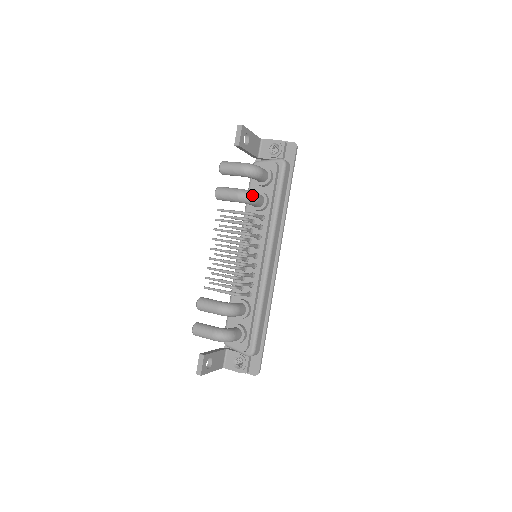
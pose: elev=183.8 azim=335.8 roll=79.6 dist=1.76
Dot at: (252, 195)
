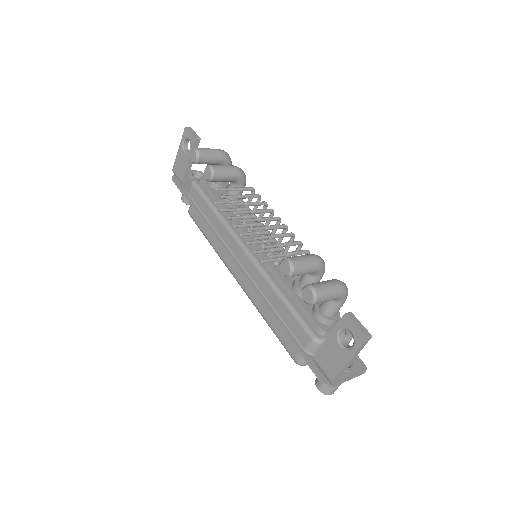
Dot at: occluded
